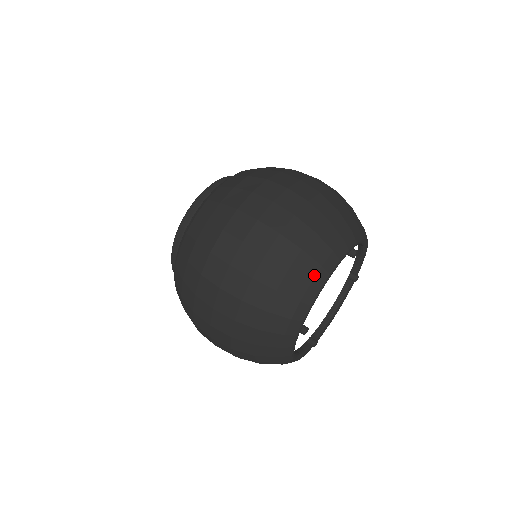
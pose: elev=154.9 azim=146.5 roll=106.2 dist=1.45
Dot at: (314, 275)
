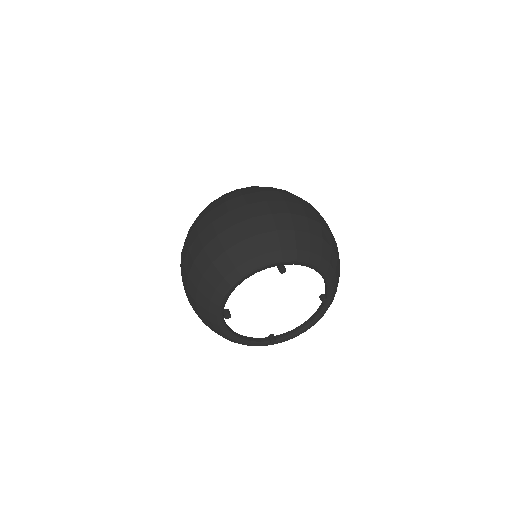
Dot at: (228, 273)
